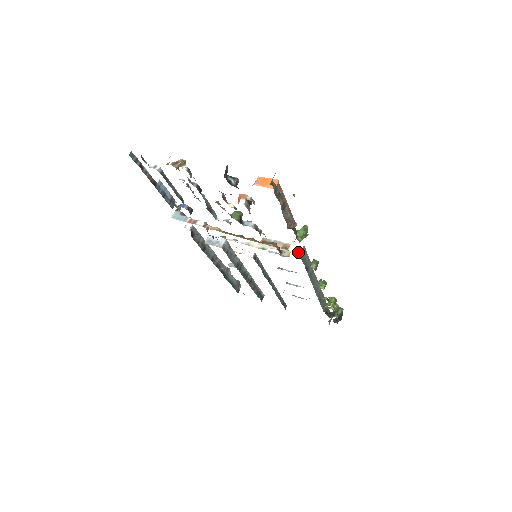
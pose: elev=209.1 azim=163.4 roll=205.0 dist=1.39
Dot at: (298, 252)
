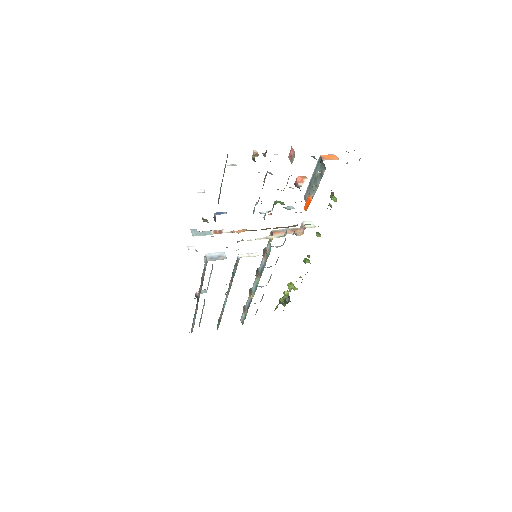
Dot at: (314, 226)
